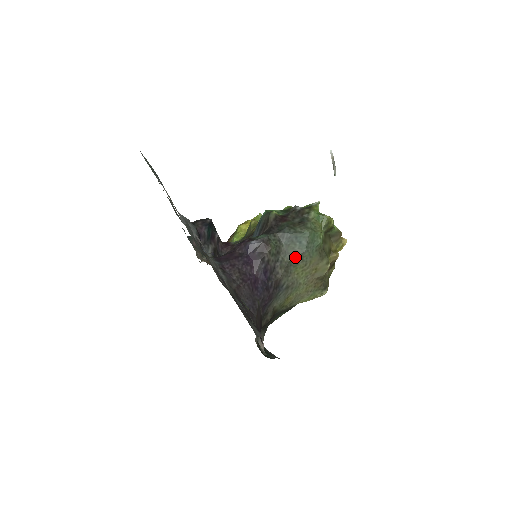
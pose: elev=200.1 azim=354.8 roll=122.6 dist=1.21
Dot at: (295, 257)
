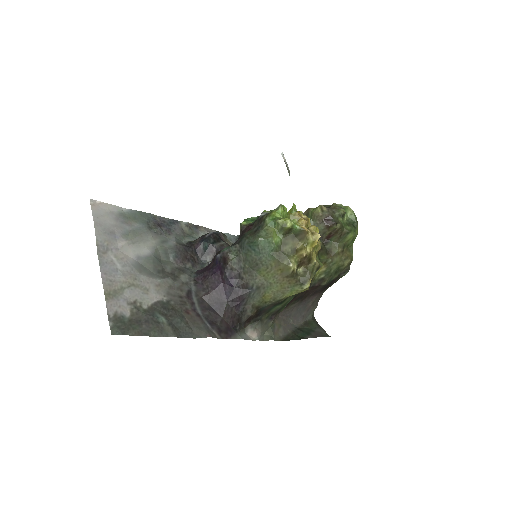
Dot at: (254, 263)
